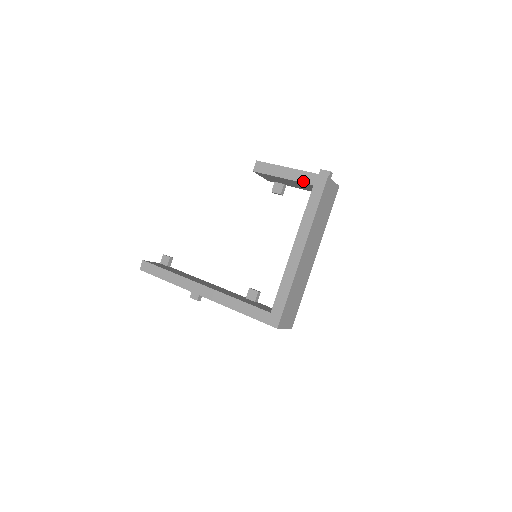
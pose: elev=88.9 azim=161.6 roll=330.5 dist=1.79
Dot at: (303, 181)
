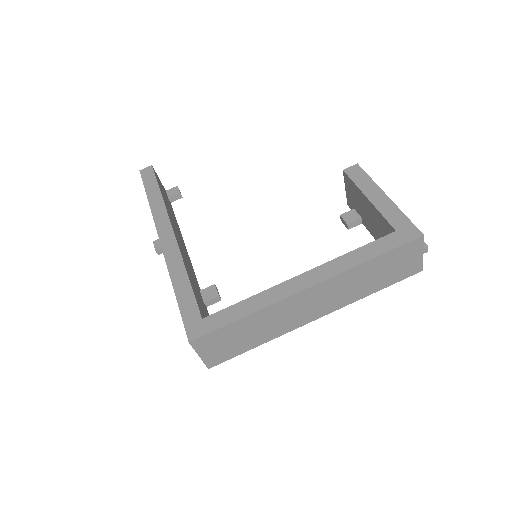
Dot at: (388, 218)
